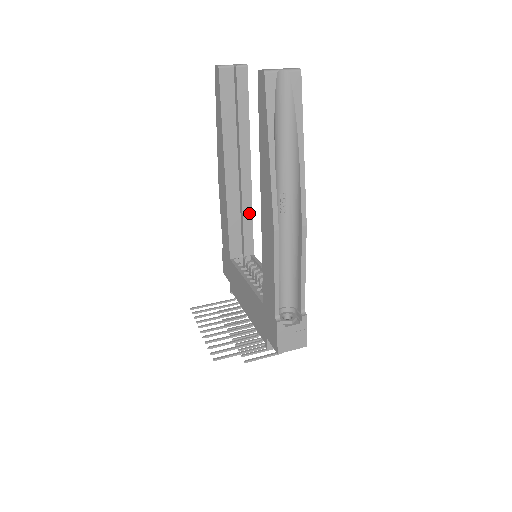
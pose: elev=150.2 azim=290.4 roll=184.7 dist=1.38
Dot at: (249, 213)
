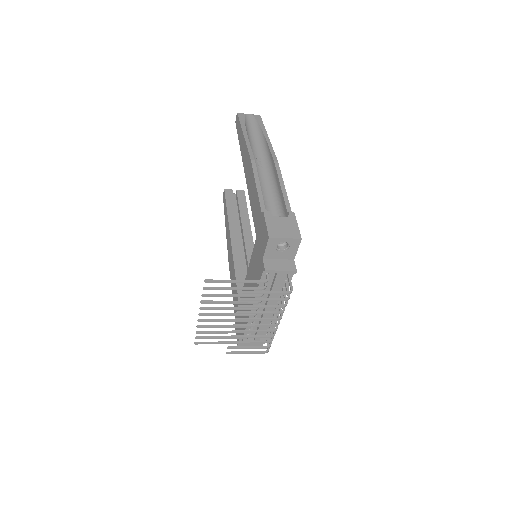
Dot at: occluded
